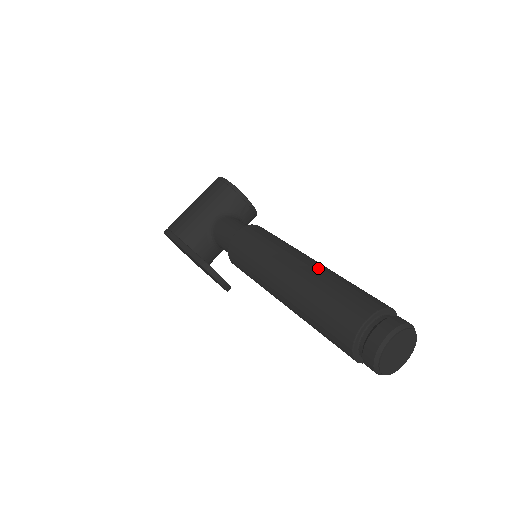
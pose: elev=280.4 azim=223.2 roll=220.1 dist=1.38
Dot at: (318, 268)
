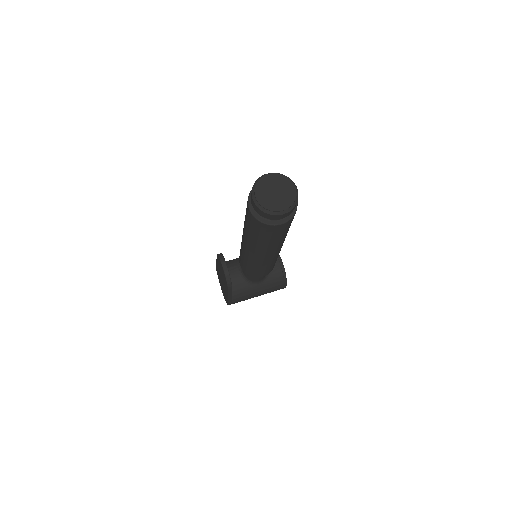
Dot at: occluded
